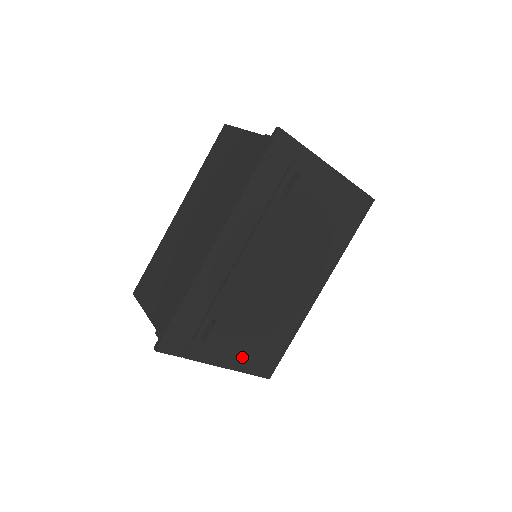
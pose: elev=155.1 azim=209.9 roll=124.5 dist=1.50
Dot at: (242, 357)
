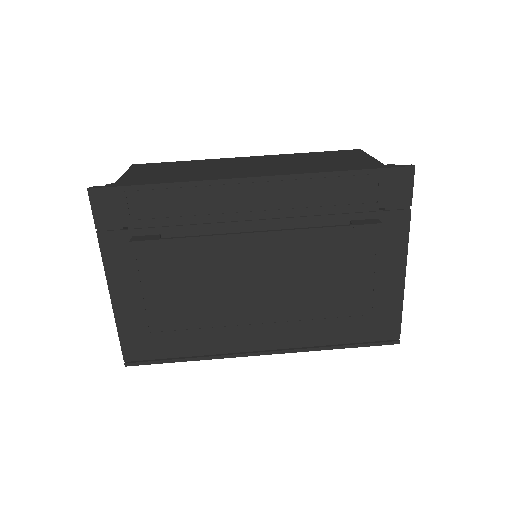
Dot at: (135, 309)
